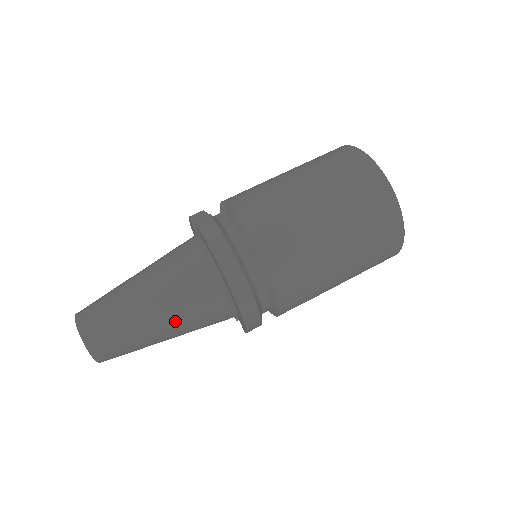
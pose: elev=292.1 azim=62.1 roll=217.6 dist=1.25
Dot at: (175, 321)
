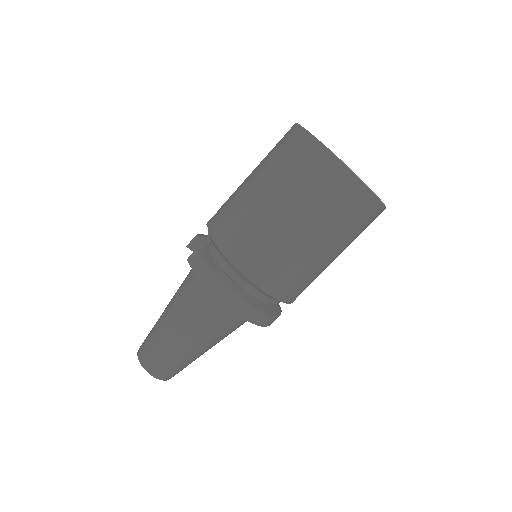
Dot at: (207, 340)
